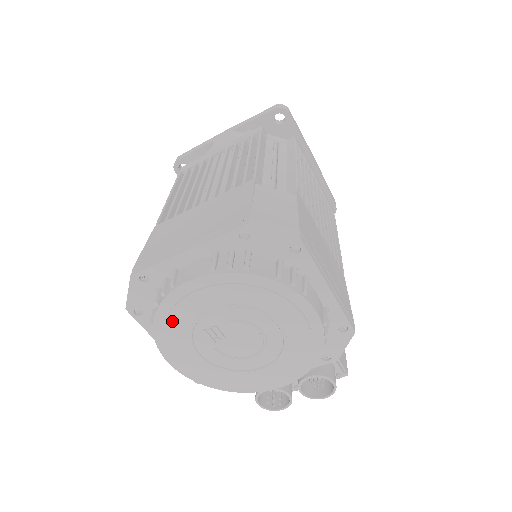
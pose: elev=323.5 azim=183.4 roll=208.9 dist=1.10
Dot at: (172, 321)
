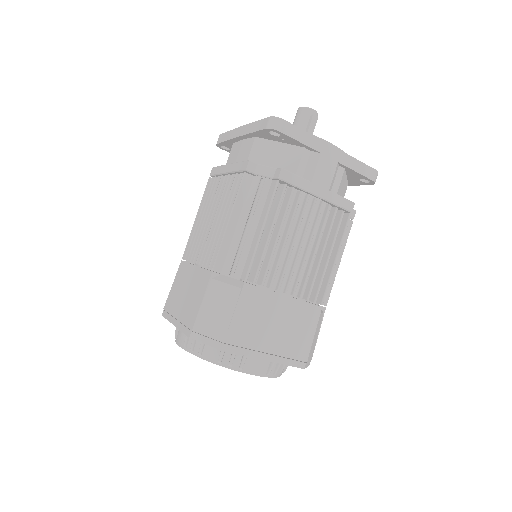
Dot at: occluded
